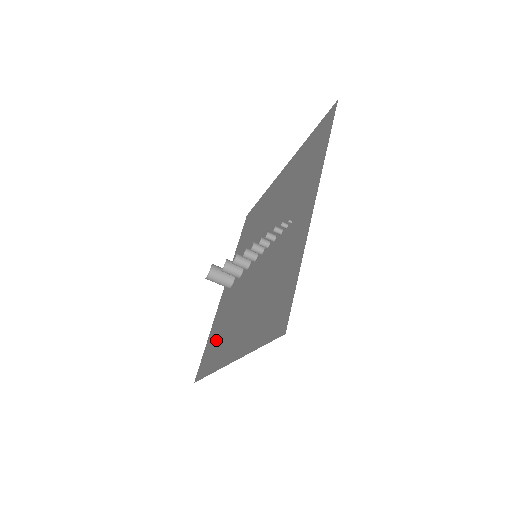
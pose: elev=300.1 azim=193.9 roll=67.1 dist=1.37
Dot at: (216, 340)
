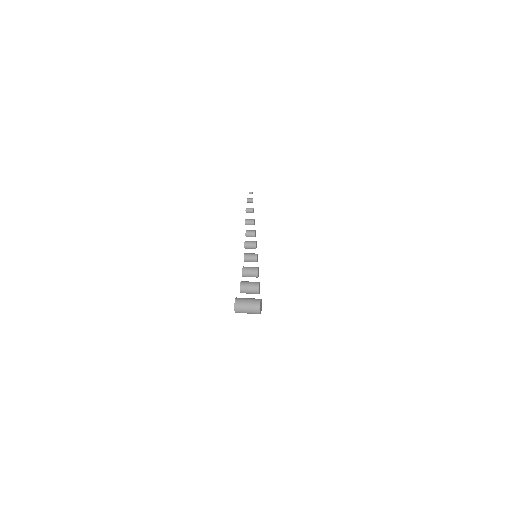
Dot at: occluded
